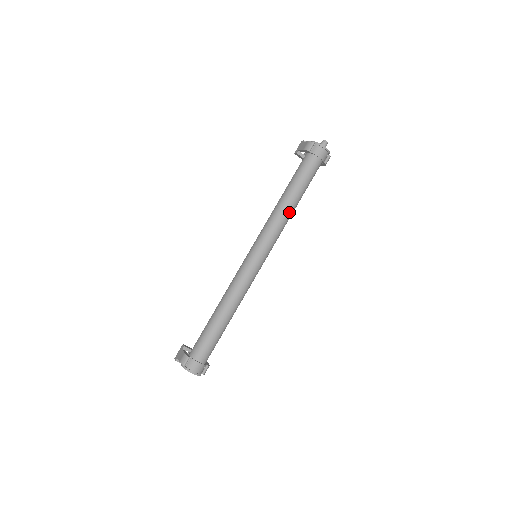
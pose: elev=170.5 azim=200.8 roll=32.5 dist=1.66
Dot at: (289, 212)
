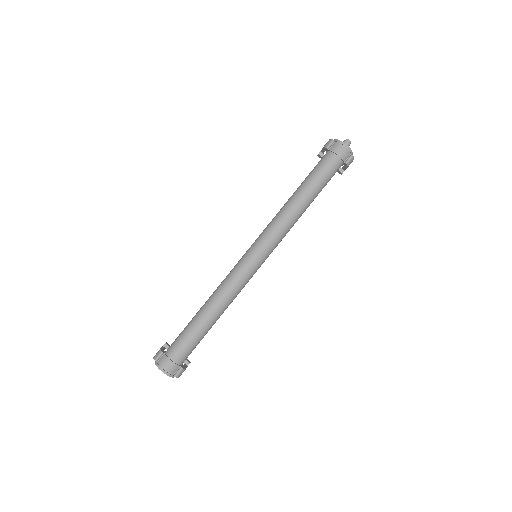
Dot at: (296, 210)
